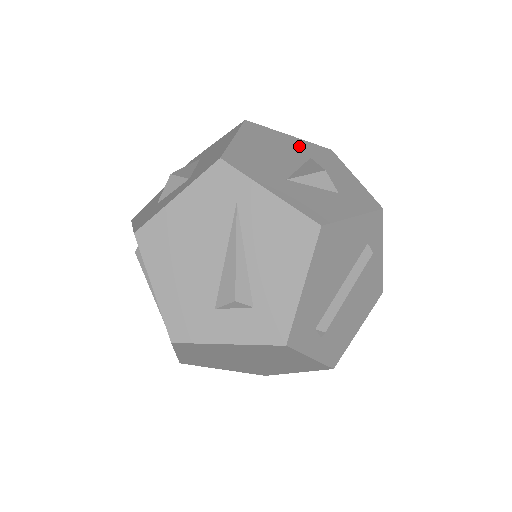
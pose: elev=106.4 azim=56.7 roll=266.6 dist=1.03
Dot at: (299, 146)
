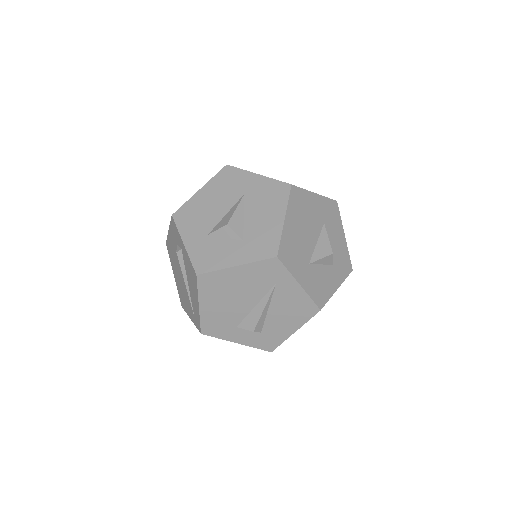
Dot at: (319, 208)
